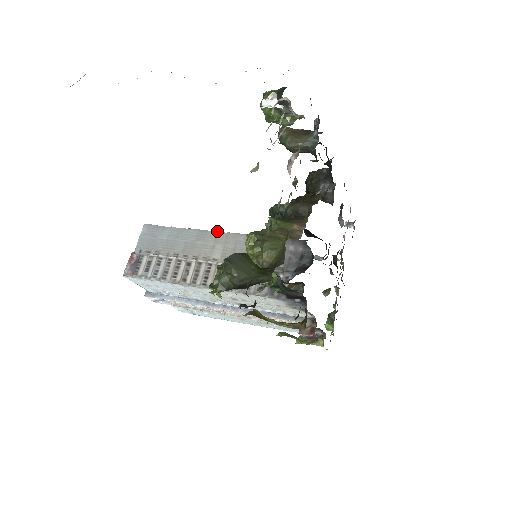
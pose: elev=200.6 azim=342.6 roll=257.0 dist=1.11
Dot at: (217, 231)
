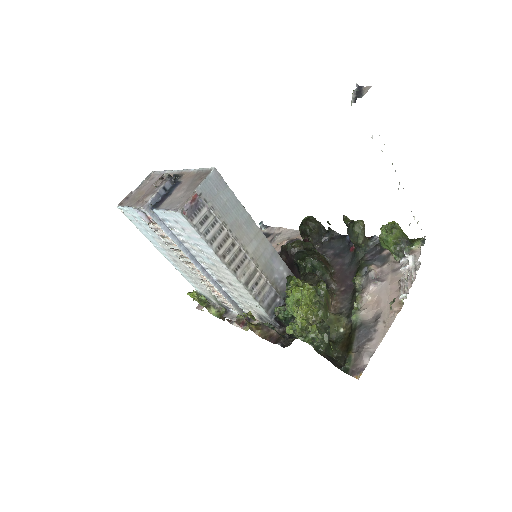
Dot at: occluded
